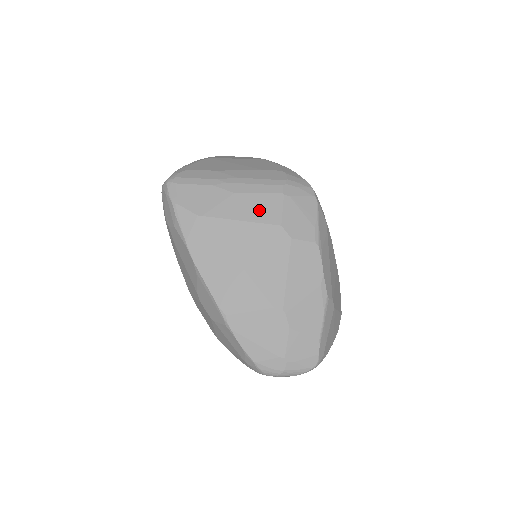
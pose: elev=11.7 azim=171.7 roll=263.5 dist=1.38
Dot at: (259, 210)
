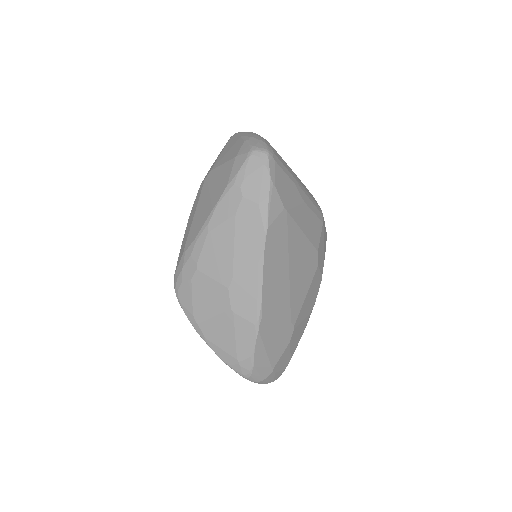
Dot at: (312, 229)
